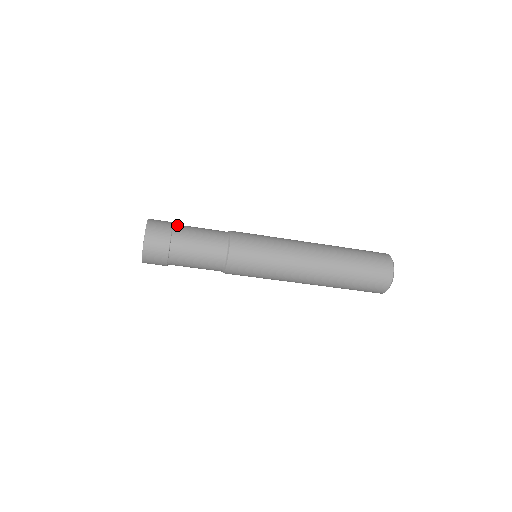
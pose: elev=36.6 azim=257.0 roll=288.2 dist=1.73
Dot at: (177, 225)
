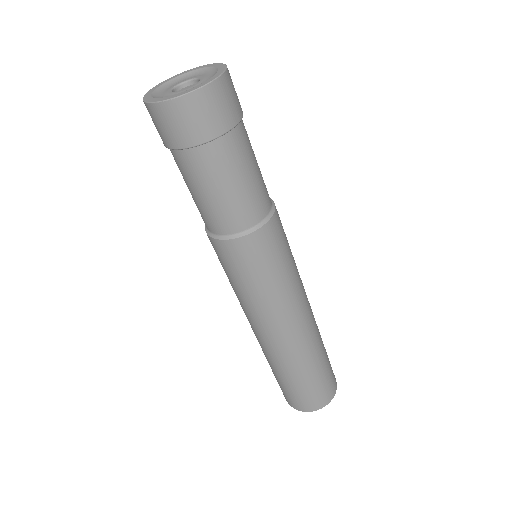
Dot at: occluded
